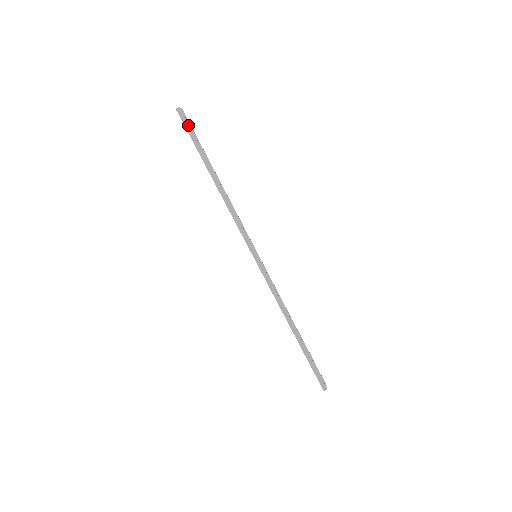
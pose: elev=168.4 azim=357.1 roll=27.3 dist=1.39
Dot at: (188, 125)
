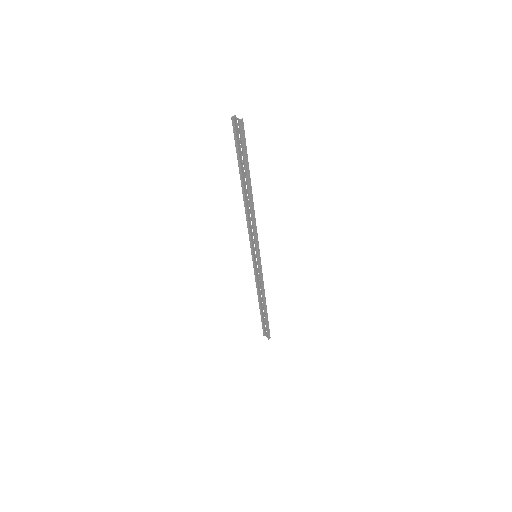
Dot at: (244, 140)
